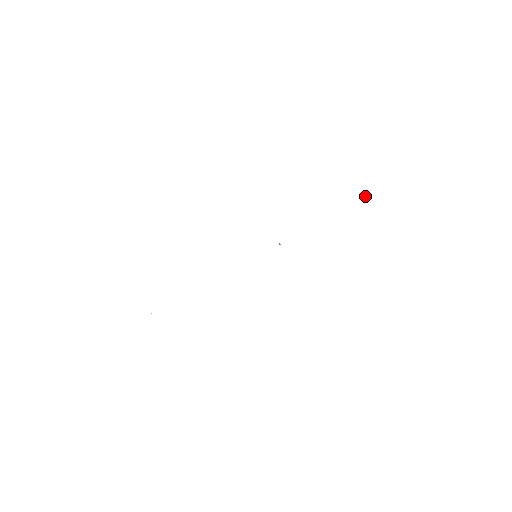
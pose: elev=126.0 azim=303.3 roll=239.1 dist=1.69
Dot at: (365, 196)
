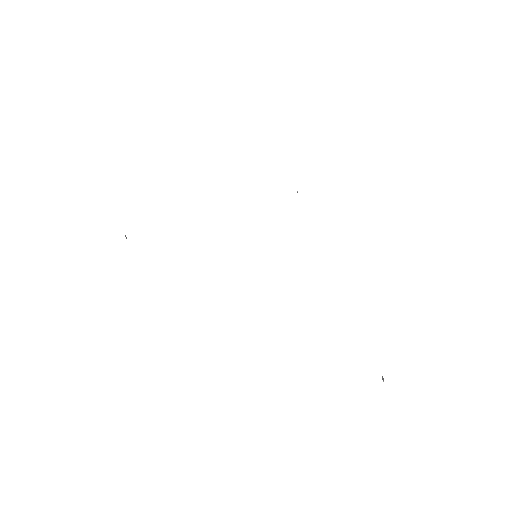
Dot at: (382, 376)
